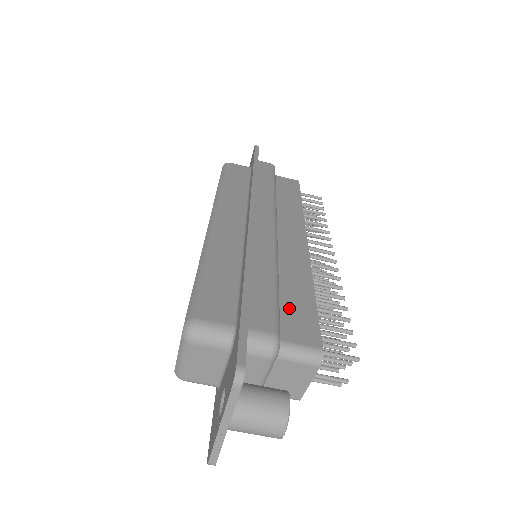
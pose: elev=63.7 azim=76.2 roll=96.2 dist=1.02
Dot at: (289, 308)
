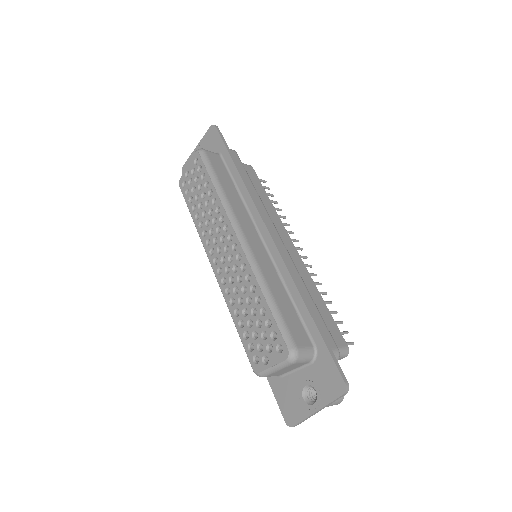
Dot at: occluded
